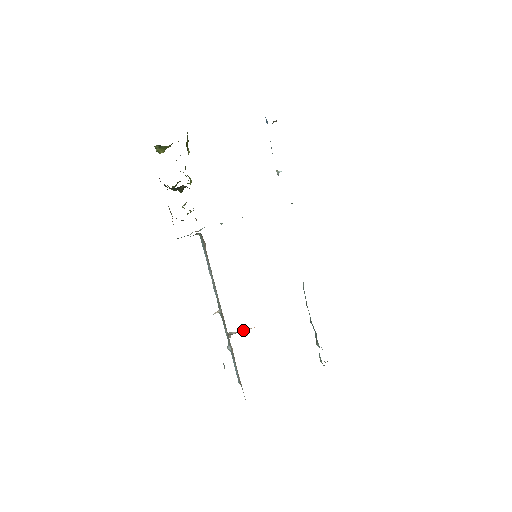
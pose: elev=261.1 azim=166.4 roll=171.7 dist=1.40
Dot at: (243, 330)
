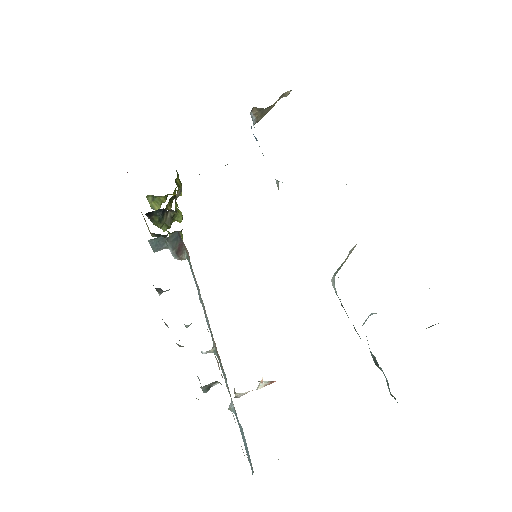
Dot at: occluded
